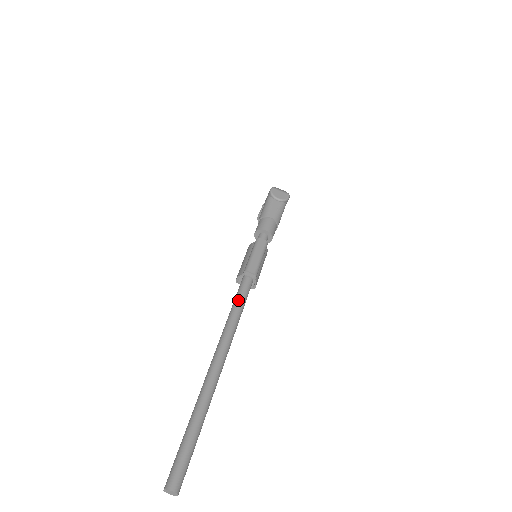
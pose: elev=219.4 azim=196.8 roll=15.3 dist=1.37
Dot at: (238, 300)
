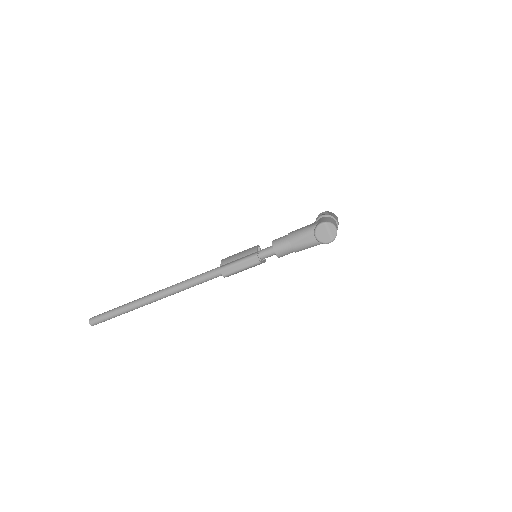
Dot at: (201, 278)
